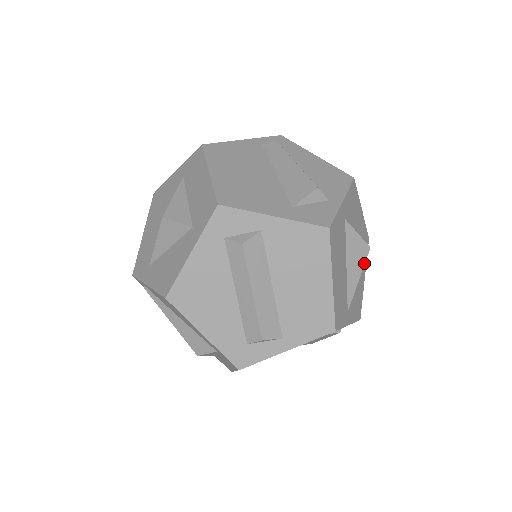
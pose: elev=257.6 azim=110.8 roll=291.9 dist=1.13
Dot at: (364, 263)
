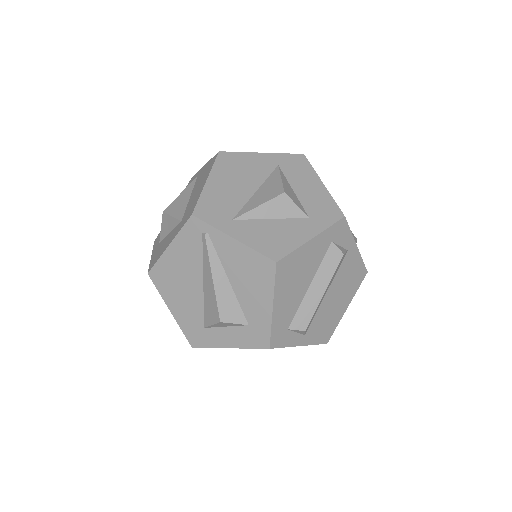
Dot at: occluded
